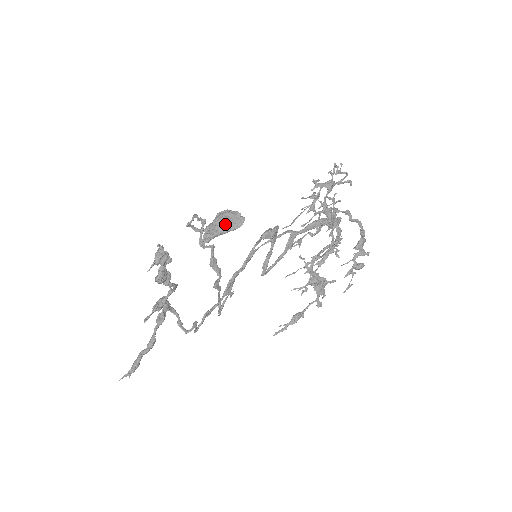
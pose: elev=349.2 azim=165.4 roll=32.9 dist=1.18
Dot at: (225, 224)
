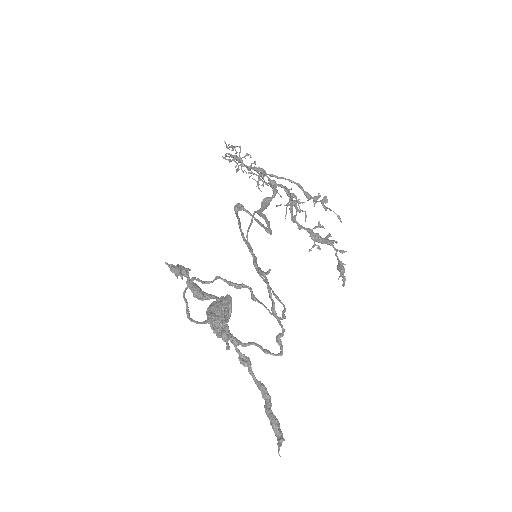
Dot at: (219, 307)
